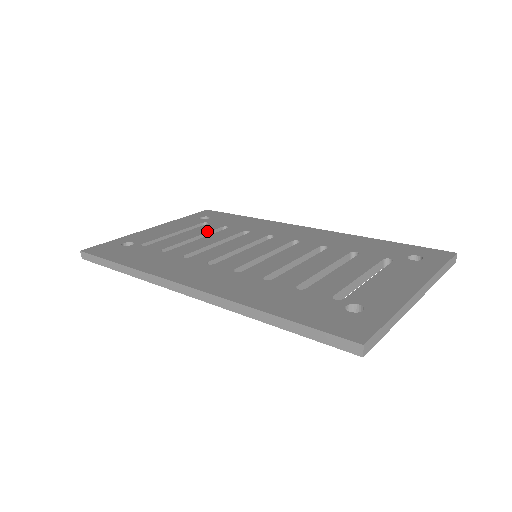
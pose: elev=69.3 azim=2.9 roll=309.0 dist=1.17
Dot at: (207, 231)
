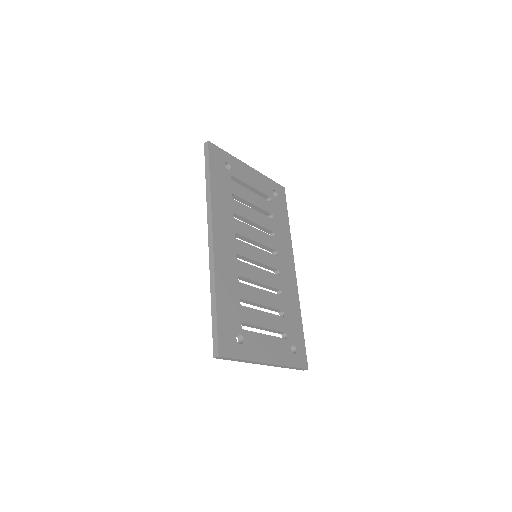
Dot at: (263, 208)
